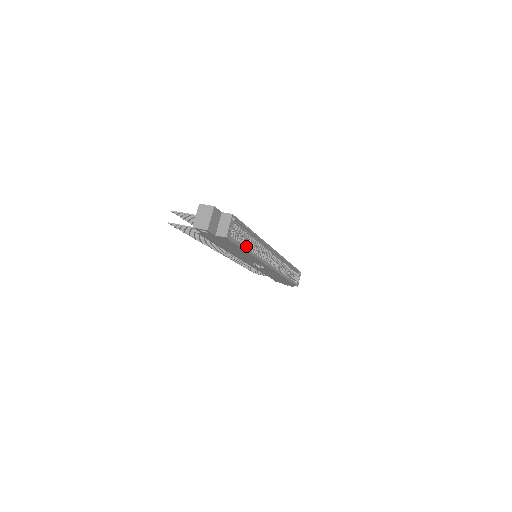
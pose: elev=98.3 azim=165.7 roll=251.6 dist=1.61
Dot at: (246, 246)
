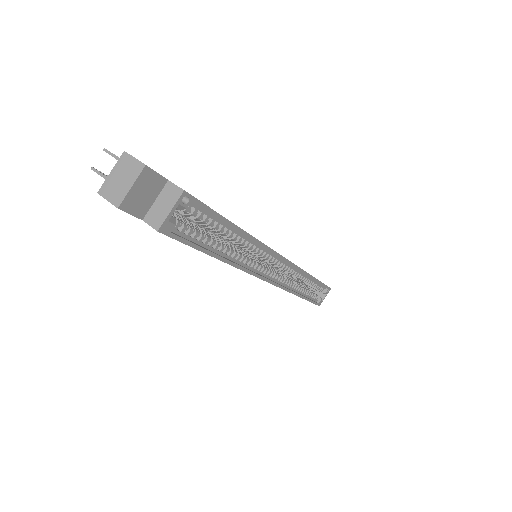
Dot at: (219, 247)
